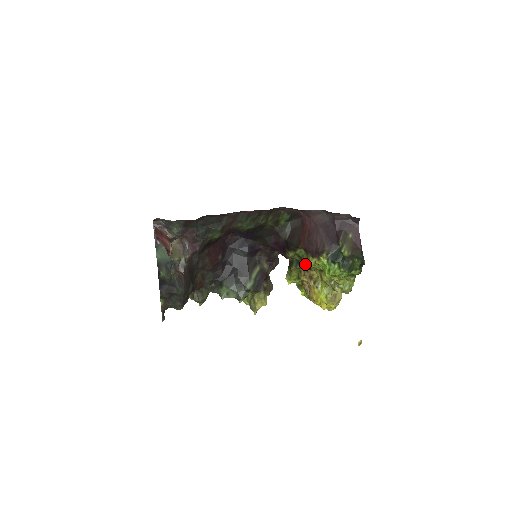
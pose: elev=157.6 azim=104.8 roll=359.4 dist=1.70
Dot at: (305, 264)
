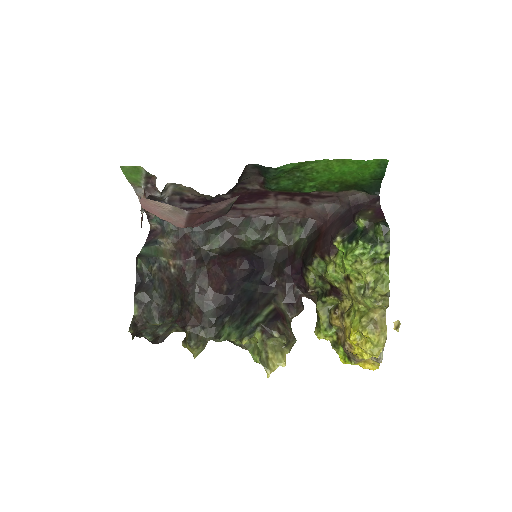
Dot at: (330, 289)
